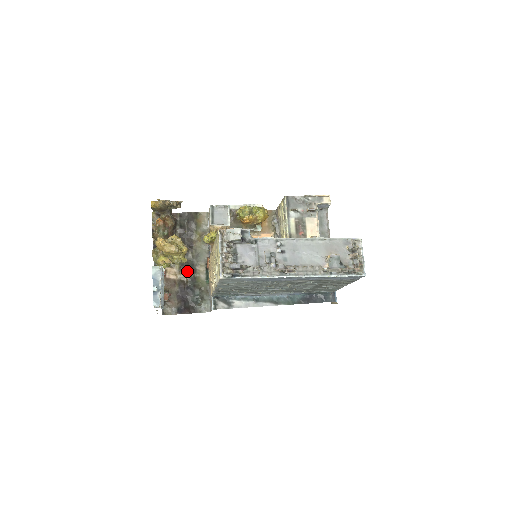
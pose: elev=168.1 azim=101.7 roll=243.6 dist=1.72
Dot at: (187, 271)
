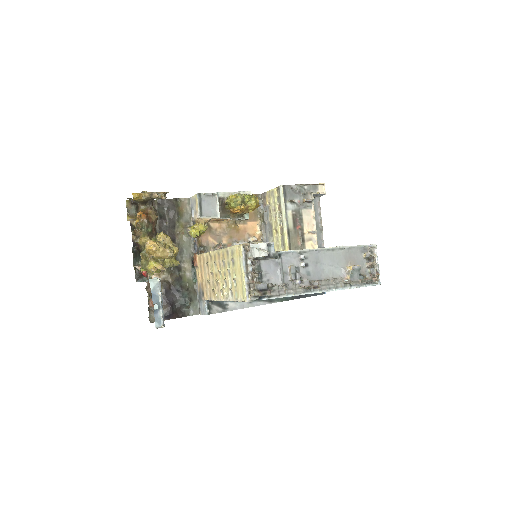
Dot at: (172, 270)
